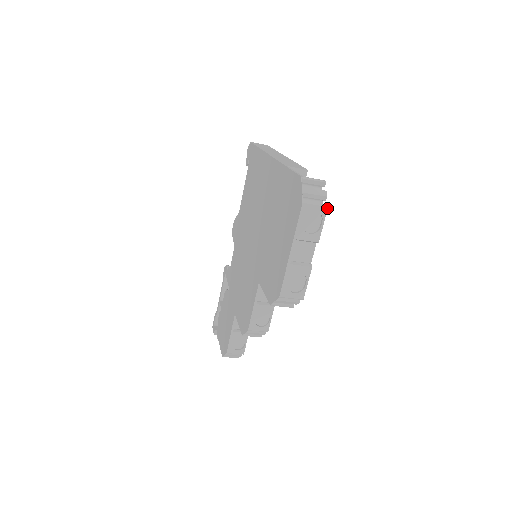
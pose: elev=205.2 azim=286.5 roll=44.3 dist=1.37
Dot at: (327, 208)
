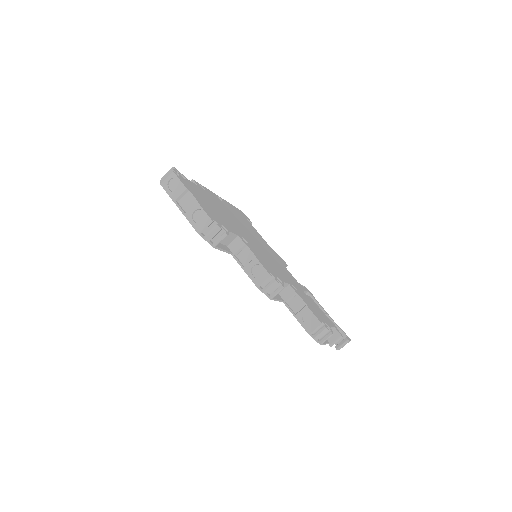
Dot at: (173, 172)
